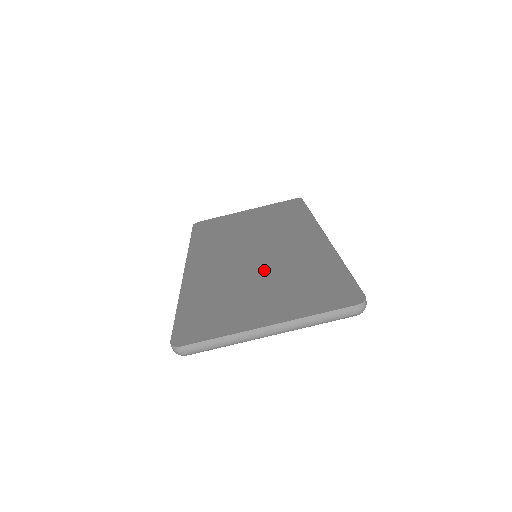
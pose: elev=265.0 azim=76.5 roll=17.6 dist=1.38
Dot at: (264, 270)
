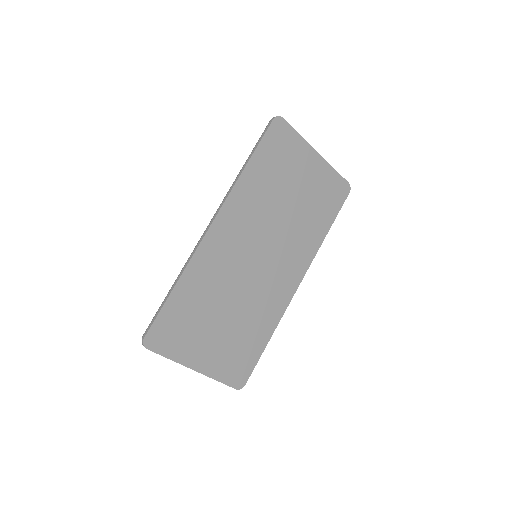
Dot at: (240, 299)
